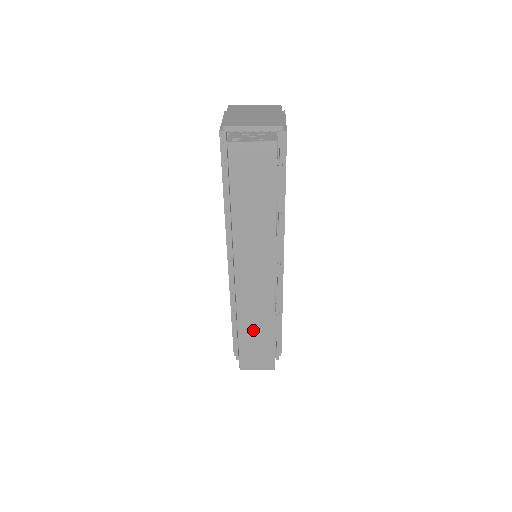
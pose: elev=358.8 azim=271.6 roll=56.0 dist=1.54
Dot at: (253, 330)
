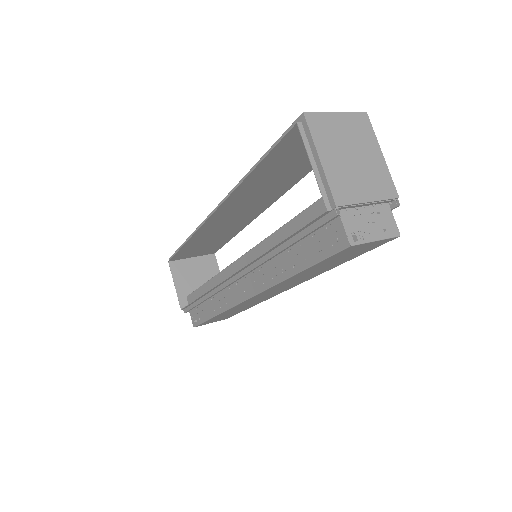
Dot at: (230, 312)
